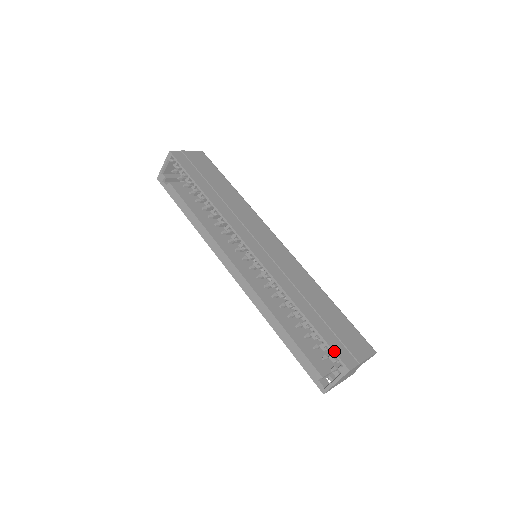
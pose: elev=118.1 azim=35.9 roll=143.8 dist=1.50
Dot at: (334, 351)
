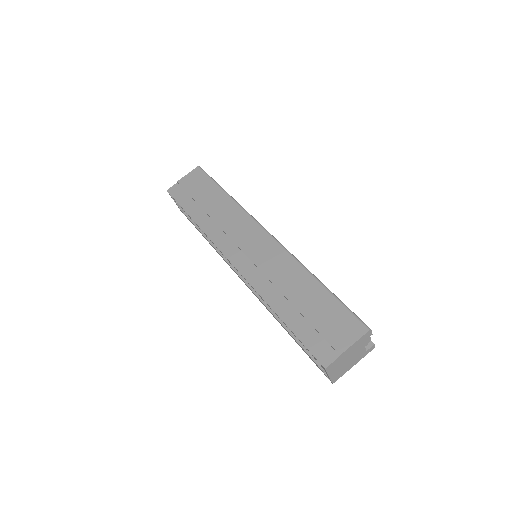
Dot at: (309, 351)
